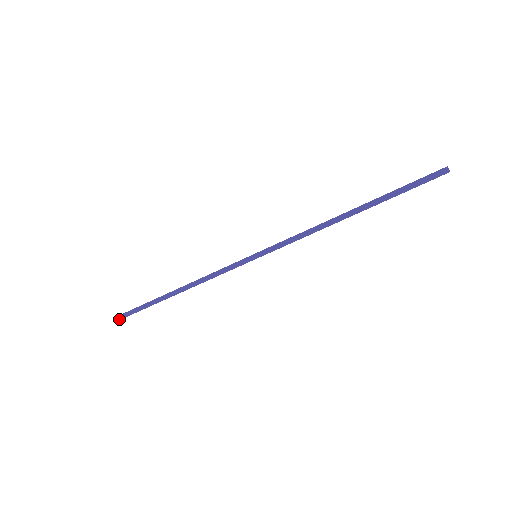
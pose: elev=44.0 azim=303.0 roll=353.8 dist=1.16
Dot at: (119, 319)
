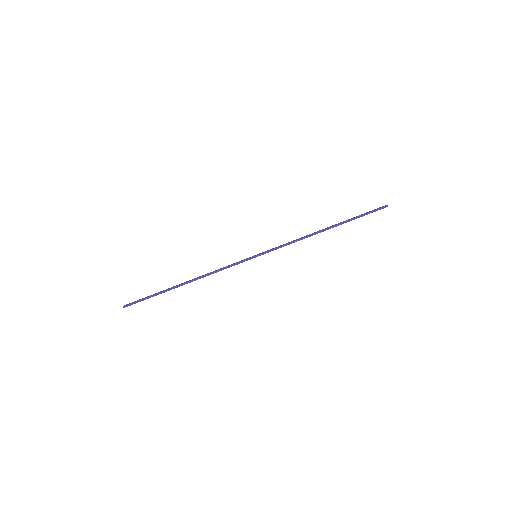
Dot at: (124, 307)
